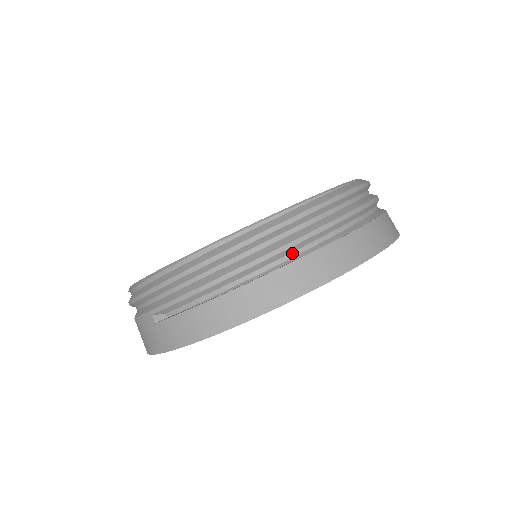
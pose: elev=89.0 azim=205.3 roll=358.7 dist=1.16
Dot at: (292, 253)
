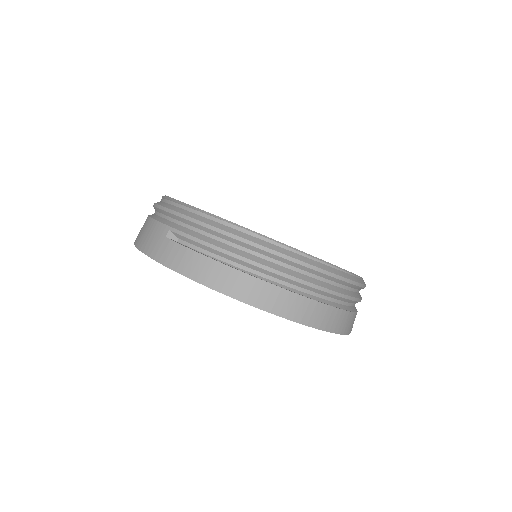
Dot at: (289, 283)
